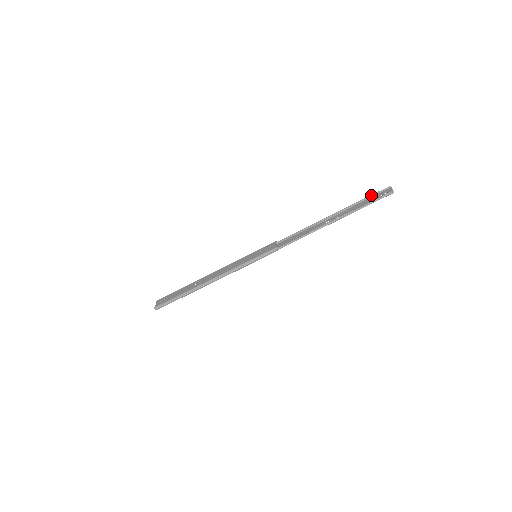
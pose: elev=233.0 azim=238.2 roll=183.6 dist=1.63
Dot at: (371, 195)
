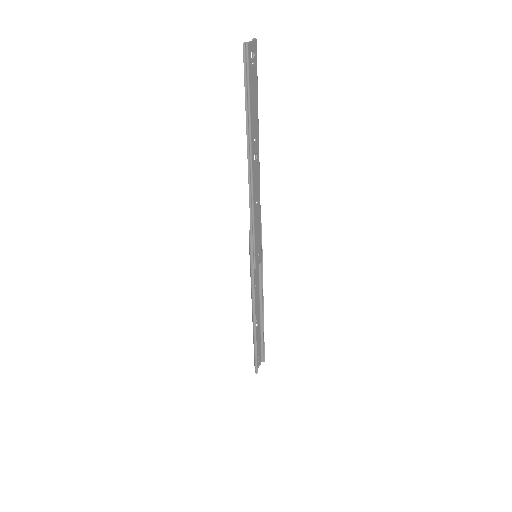
Dot at: occluded
